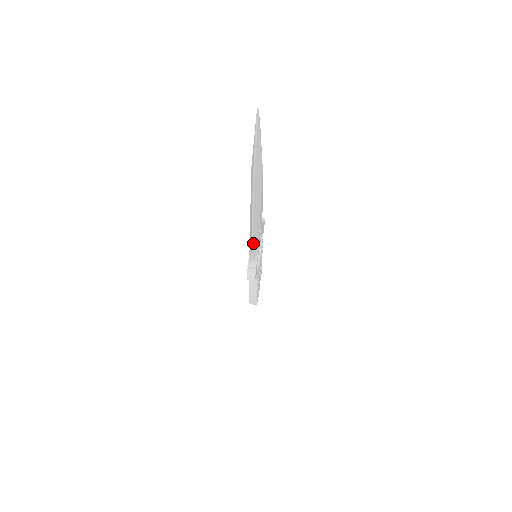
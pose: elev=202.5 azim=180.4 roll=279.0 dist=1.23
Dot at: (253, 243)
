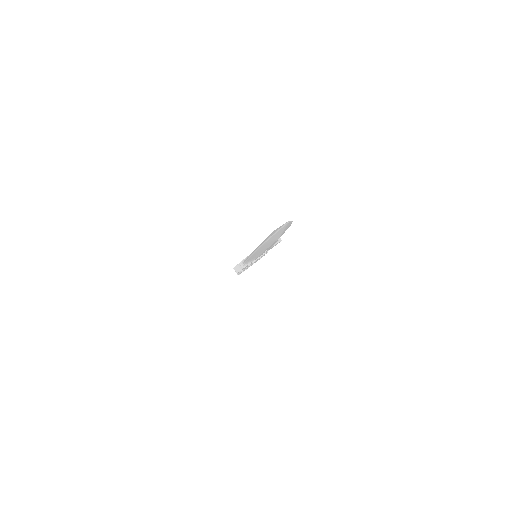
Dot at: (249, 259)
